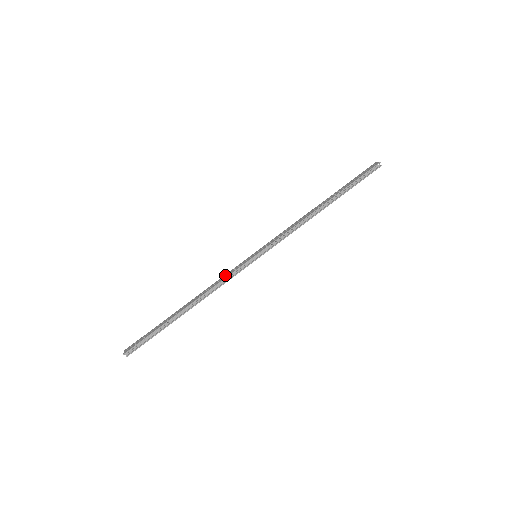
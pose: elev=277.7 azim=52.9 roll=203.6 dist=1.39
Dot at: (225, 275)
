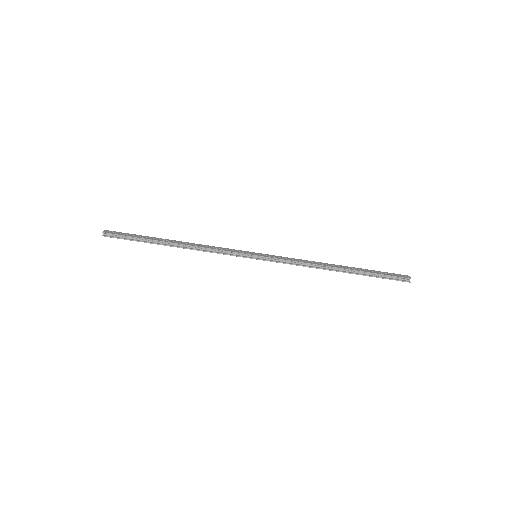
Dot at: (222, 248)
